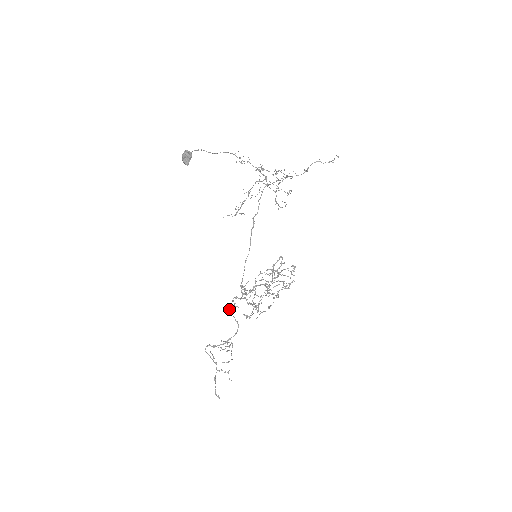
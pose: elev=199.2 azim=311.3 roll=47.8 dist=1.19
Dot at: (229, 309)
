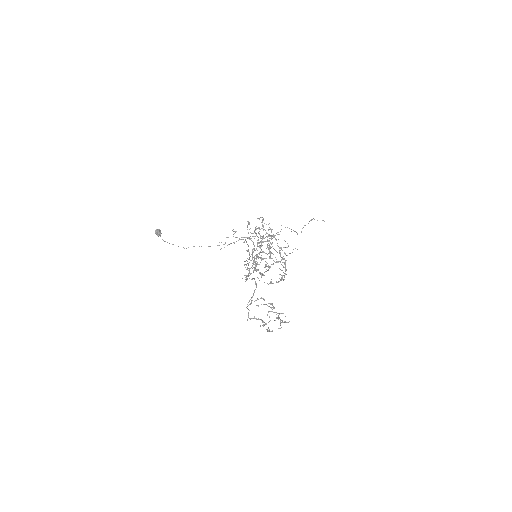
Dot at: occluded
